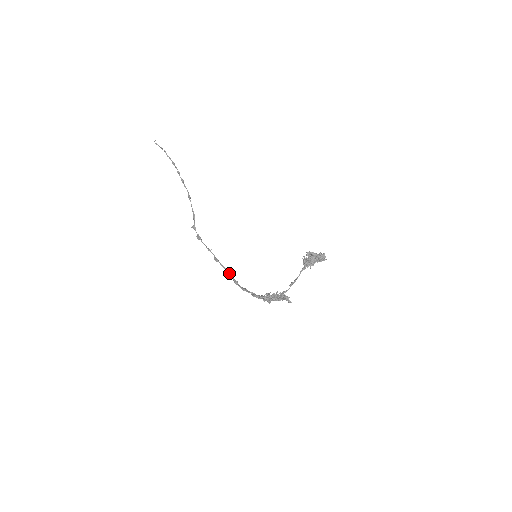
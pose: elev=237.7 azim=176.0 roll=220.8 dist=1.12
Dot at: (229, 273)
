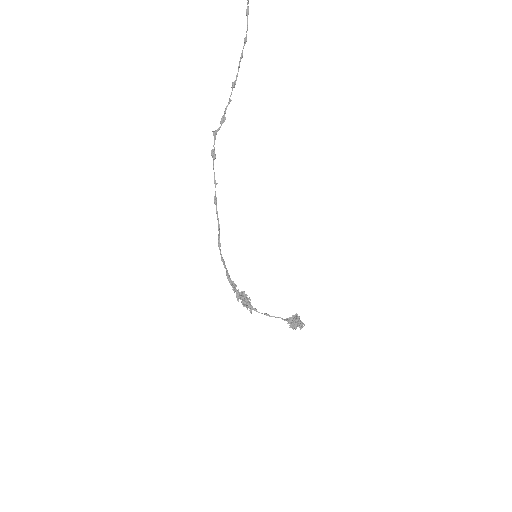
Dot at: (219, 230)
